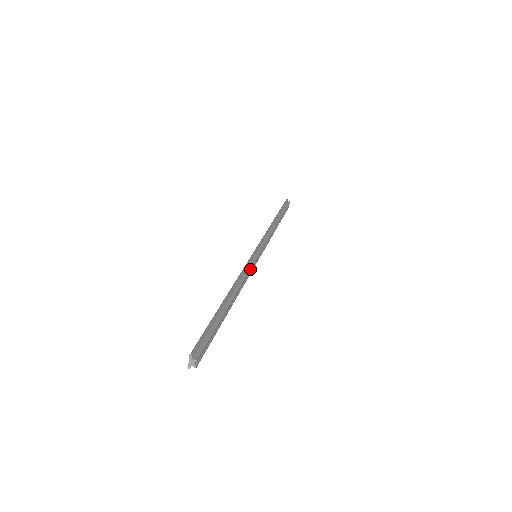
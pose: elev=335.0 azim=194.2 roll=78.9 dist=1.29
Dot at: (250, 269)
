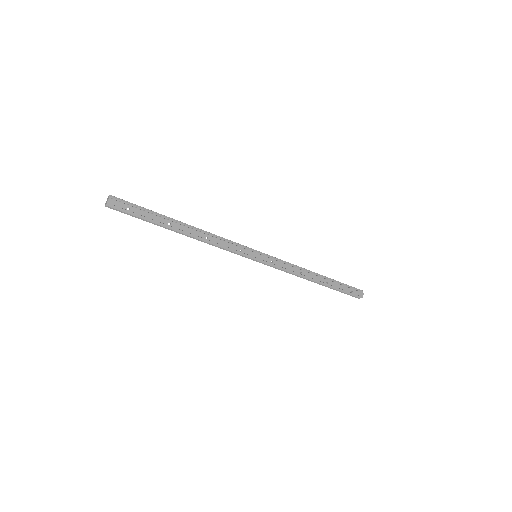
Dot at: (231, 243)
